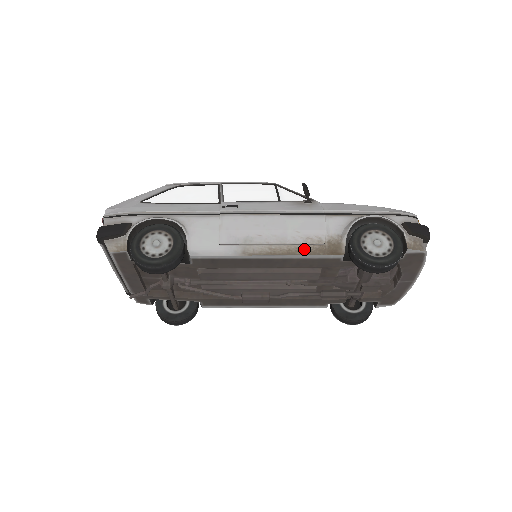
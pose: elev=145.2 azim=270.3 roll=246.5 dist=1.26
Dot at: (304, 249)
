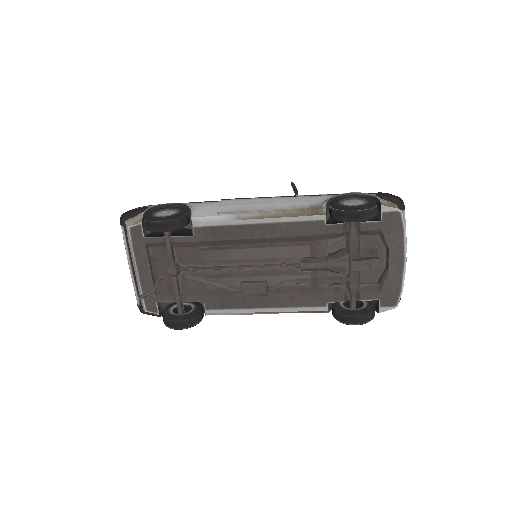
Dot at: (290, 212)
